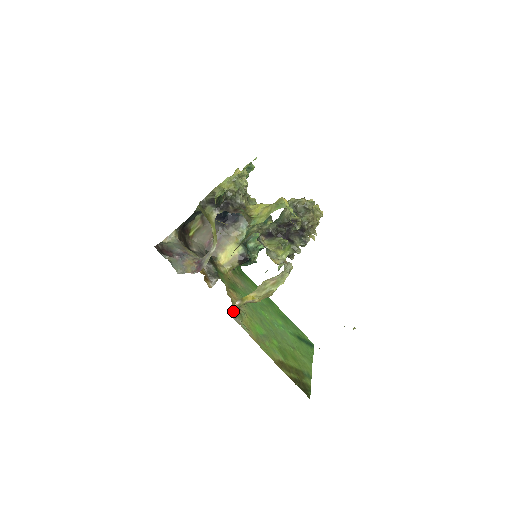
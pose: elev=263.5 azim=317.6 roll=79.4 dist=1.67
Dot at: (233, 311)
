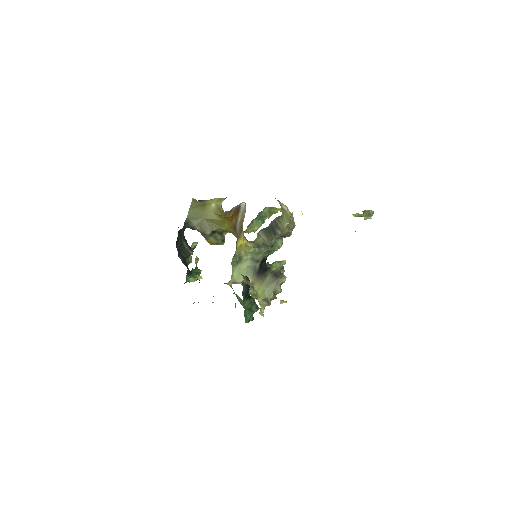
Dot at: occluded
